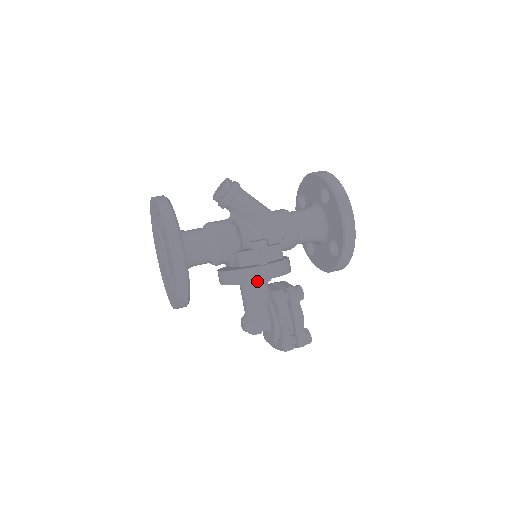
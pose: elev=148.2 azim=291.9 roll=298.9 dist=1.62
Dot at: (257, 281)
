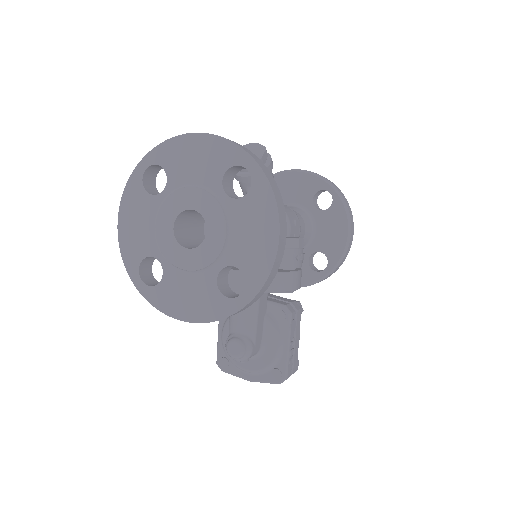
Dot at: (290, 291)
